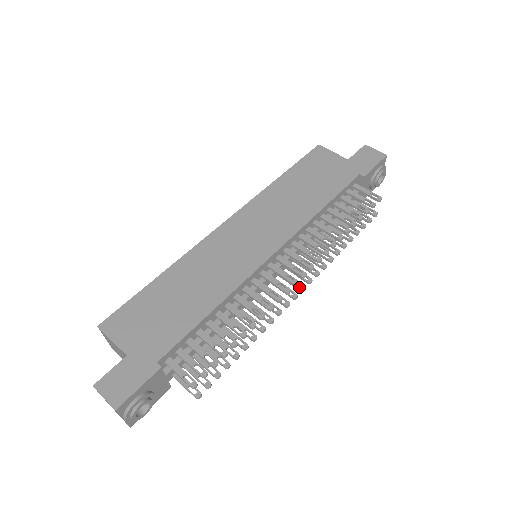
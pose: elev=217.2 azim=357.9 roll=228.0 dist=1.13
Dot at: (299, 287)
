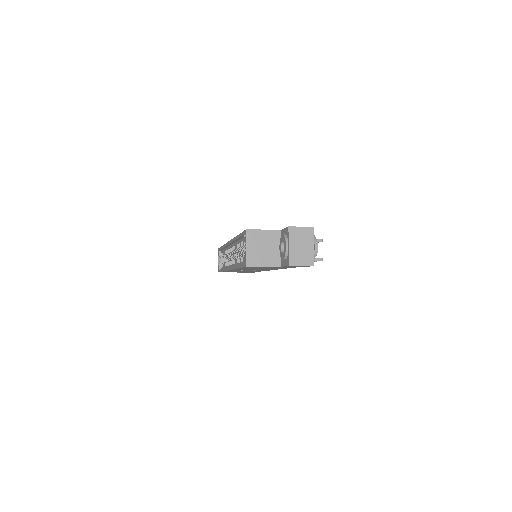
Dot at: occluded
